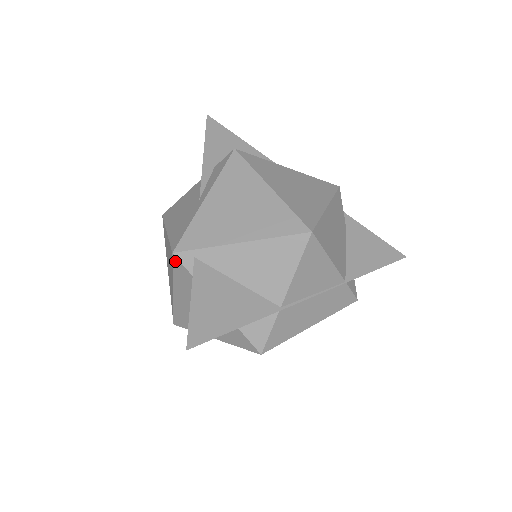
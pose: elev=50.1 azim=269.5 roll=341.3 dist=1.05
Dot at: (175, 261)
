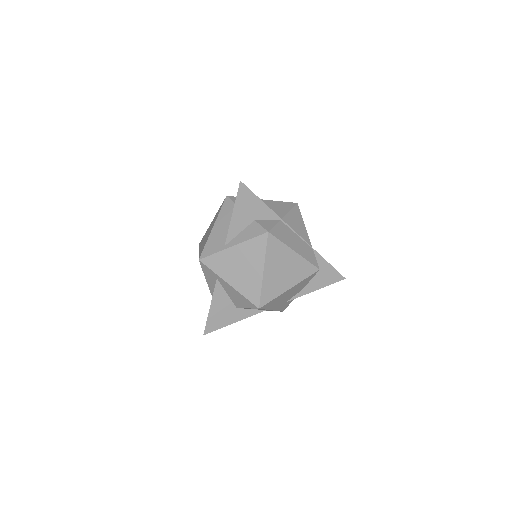
Dot at: (226, 200)
